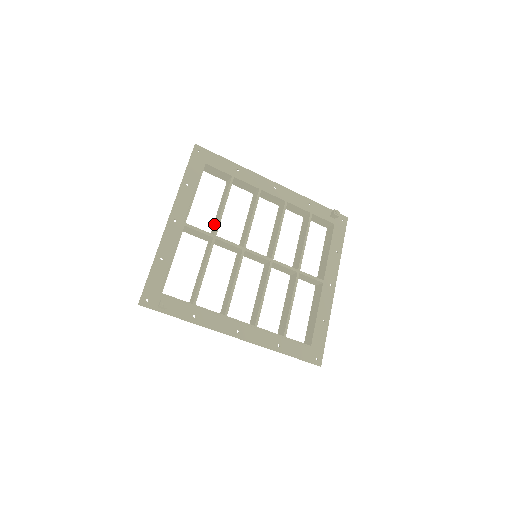
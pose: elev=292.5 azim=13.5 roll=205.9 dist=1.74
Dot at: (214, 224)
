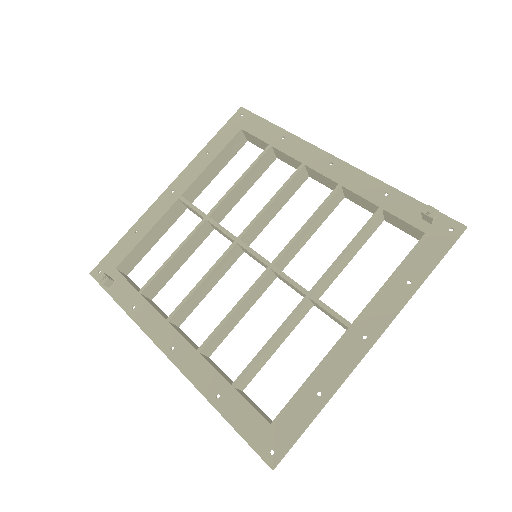
Dot at: (226, 206)
